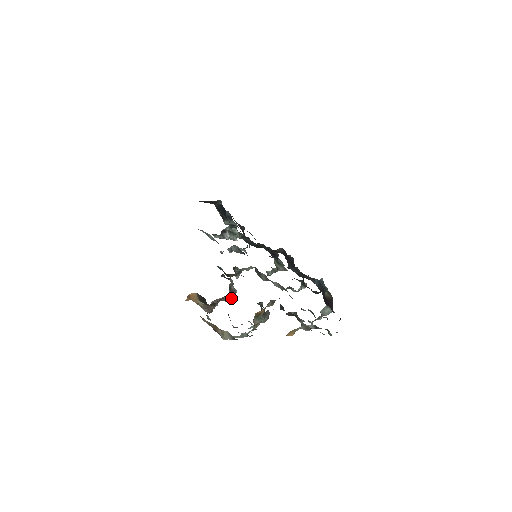
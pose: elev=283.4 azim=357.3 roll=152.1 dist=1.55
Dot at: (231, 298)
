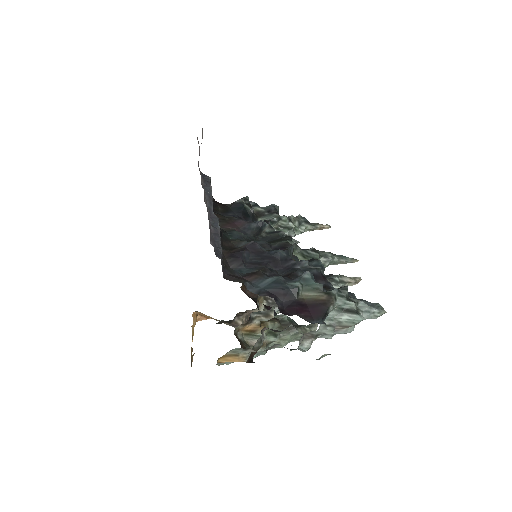
Dot at: occluded
